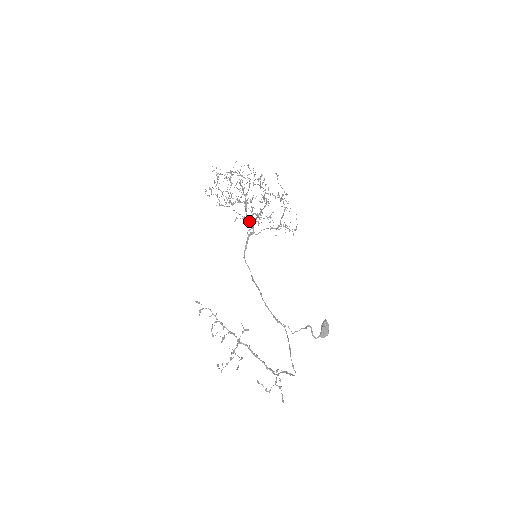
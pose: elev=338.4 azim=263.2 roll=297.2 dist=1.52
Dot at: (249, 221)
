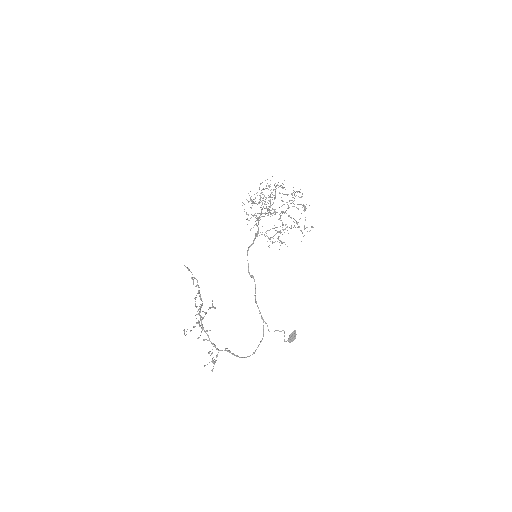
Dot at: (258, 223)
